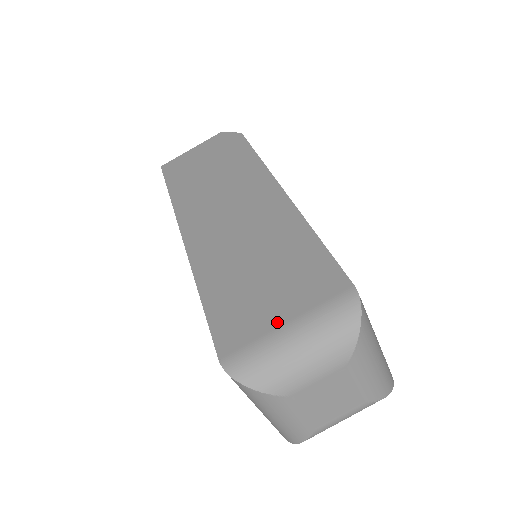
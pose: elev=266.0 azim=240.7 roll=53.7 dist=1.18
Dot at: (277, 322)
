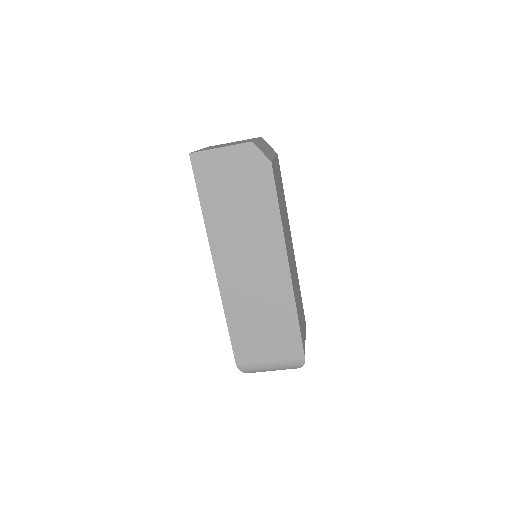
Dot at: (266, 359)
